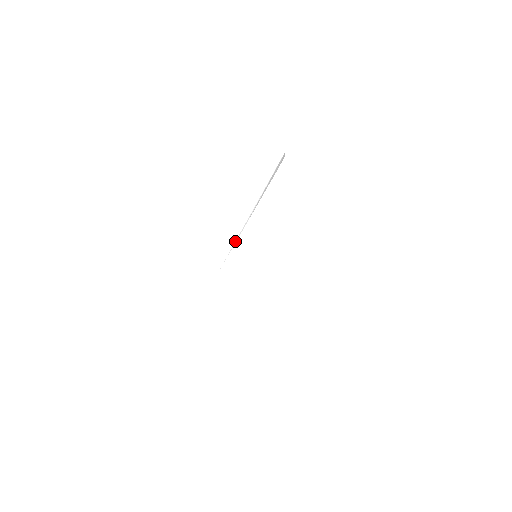
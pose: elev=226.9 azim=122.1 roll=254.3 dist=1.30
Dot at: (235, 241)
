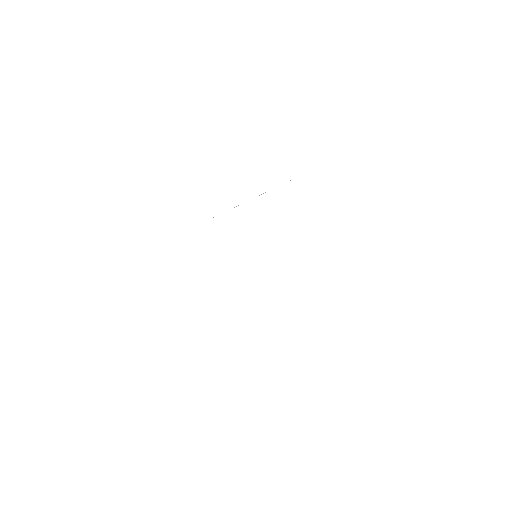
Dot at: occluded
